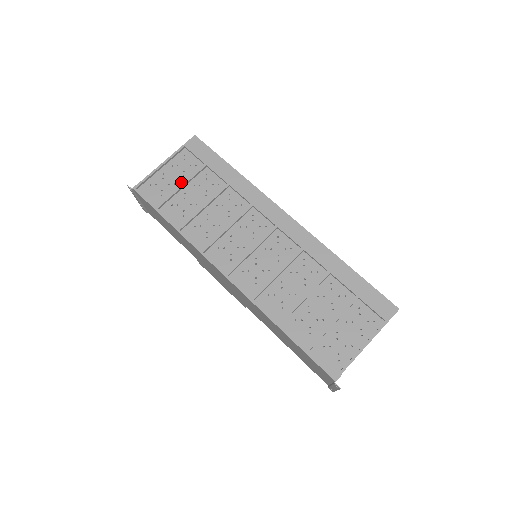
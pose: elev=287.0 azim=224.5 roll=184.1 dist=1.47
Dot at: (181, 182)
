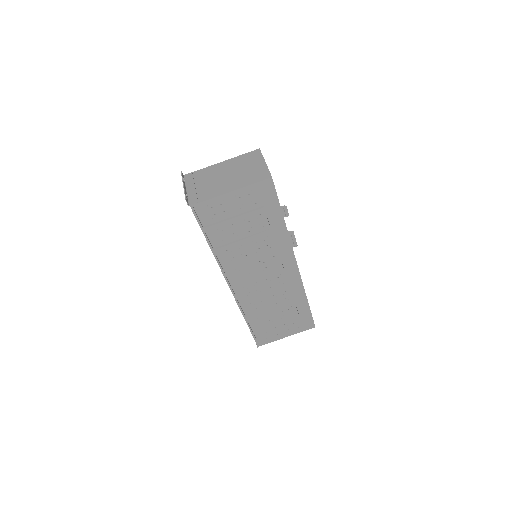
Dot at: (235, 213)
